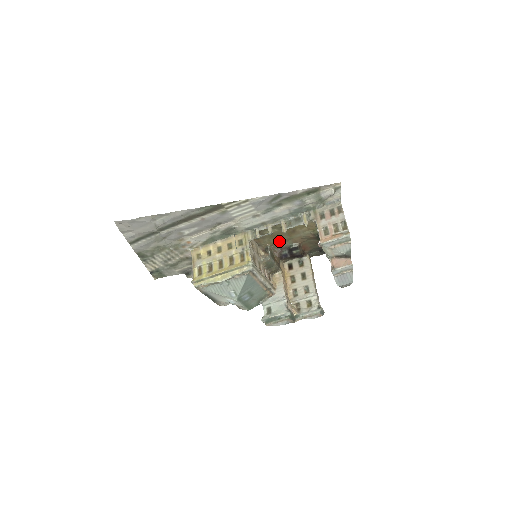
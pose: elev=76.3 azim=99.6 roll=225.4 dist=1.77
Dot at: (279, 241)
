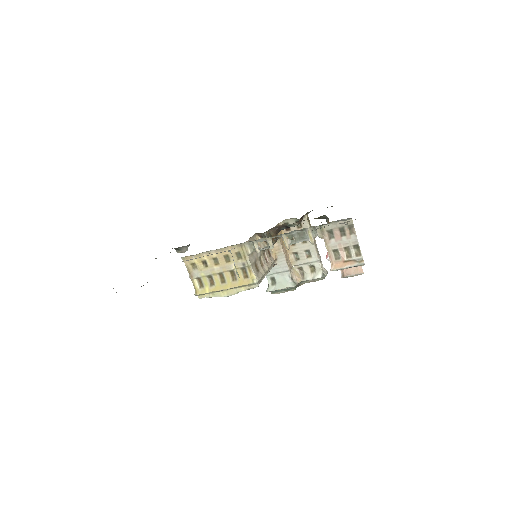
Dot at: (276, 227)
